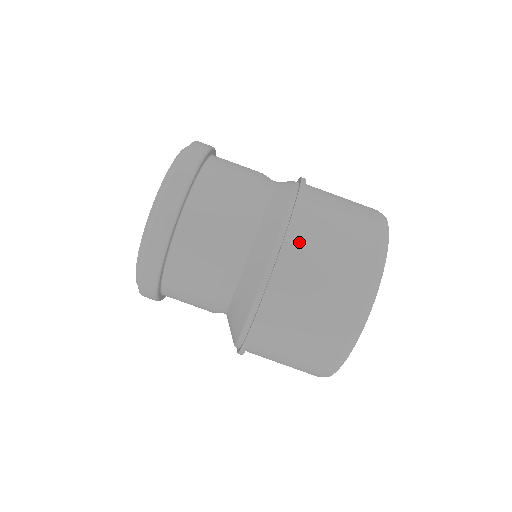
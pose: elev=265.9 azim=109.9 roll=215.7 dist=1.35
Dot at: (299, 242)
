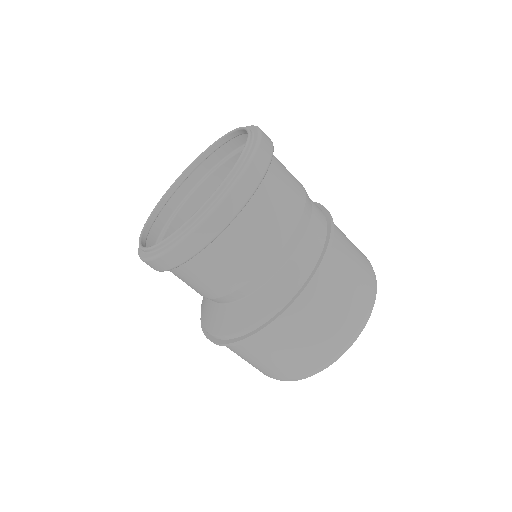
Dot at: (241, 346)
